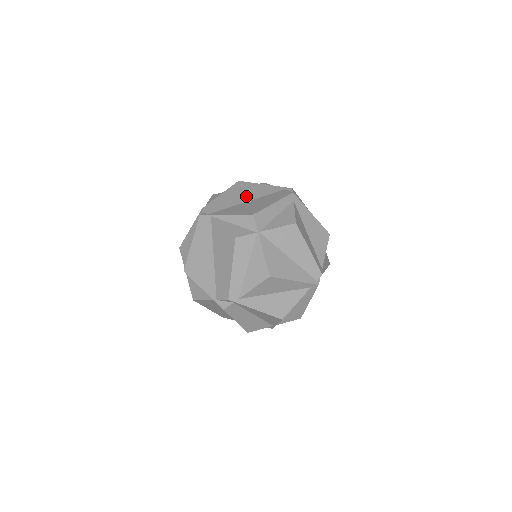
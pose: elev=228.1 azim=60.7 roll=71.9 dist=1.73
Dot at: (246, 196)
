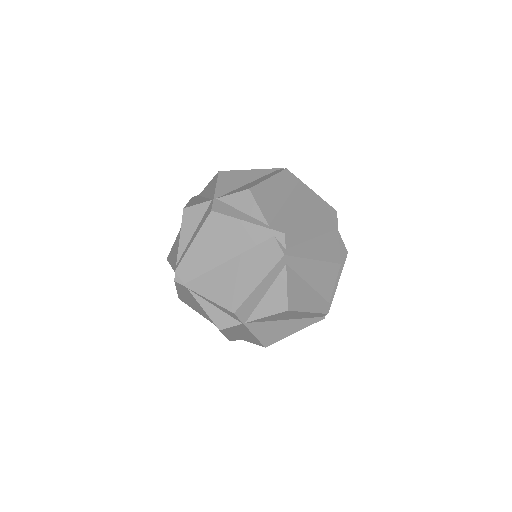
Dot at: (224, 249)
